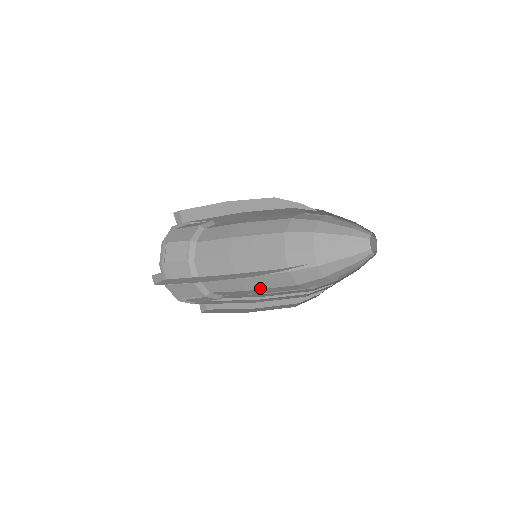
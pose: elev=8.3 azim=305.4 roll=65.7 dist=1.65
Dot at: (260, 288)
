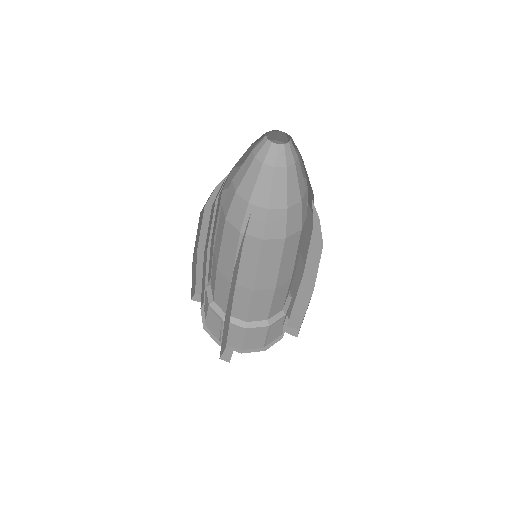
Dot at: (276, 275)
